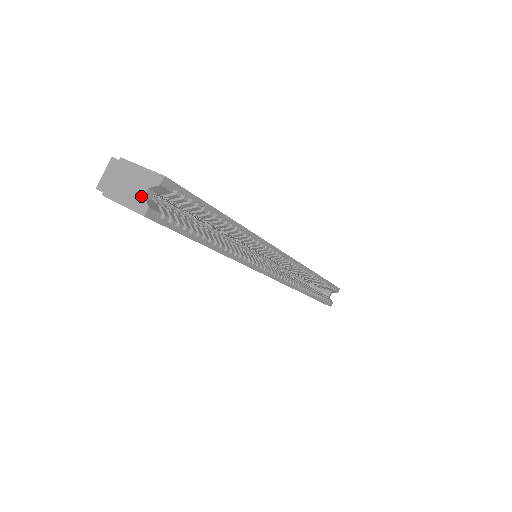
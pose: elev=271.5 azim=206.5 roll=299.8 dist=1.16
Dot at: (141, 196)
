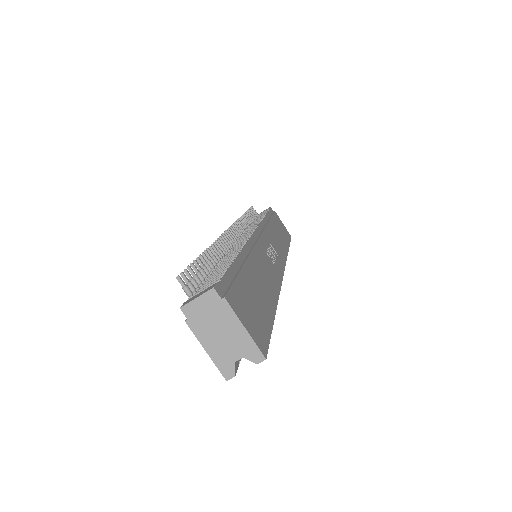
Dot at: (232, 359)
